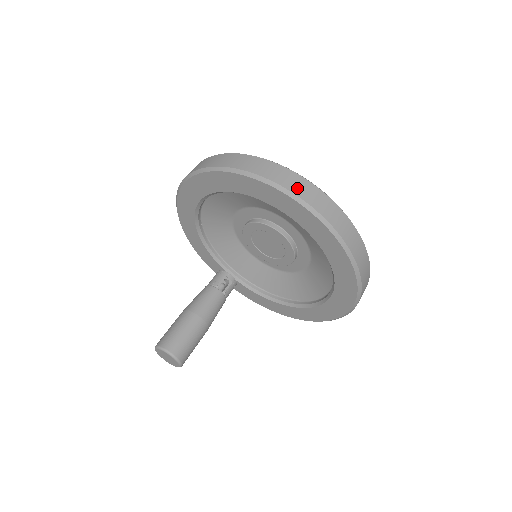
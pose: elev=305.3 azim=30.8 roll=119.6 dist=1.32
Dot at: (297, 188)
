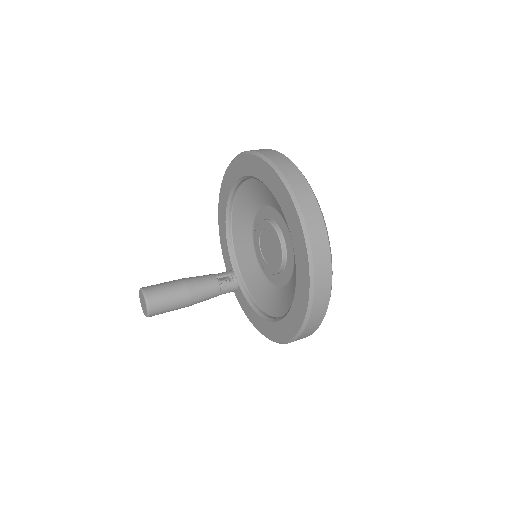
Dot at: (290, 175)
